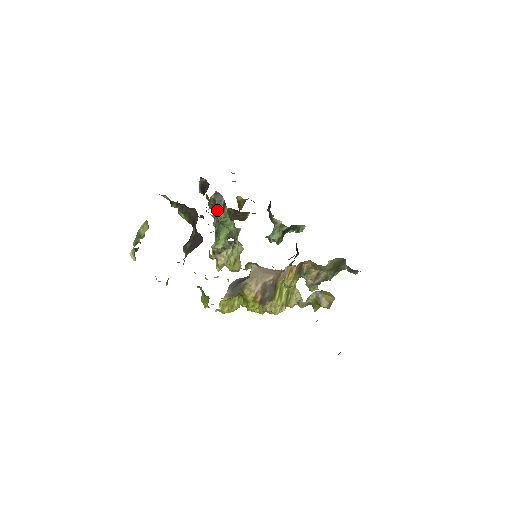
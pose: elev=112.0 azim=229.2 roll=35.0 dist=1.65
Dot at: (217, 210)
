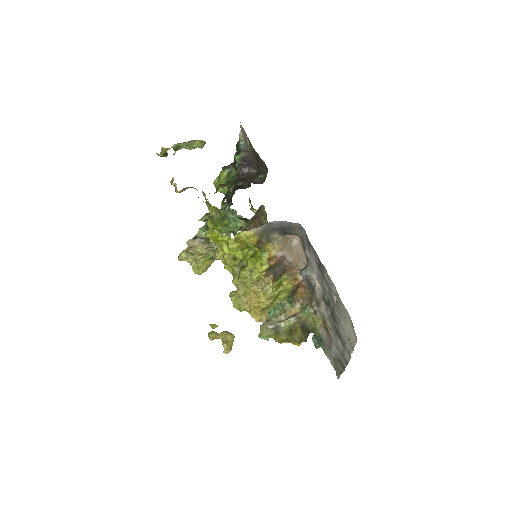
Dot at: occluded
